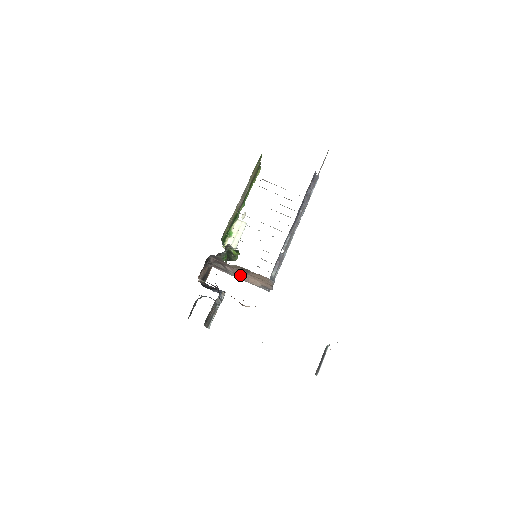
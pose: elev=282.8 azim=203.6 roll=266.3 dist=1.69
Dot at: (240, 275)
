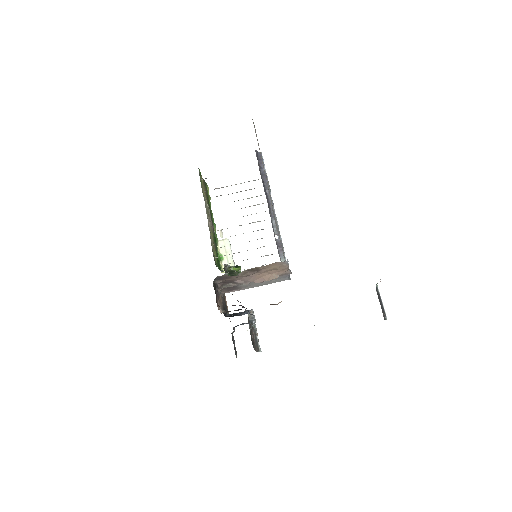
Dot at: (253, 280)
